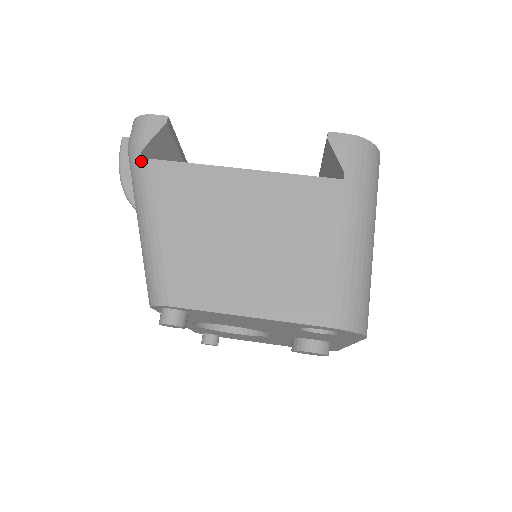
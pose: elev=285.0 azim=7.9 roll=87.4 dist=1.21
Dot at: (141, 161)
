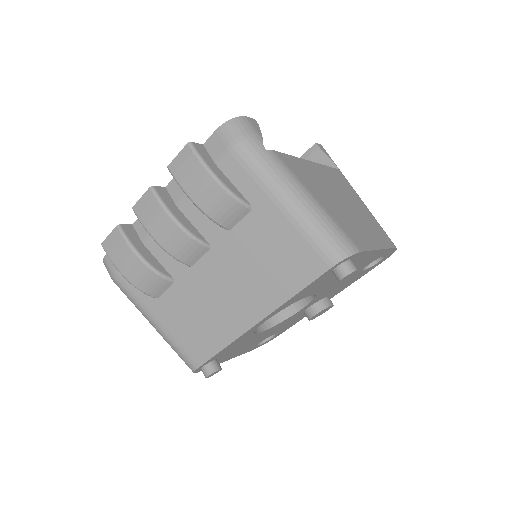
Dot at: (268, 152)
